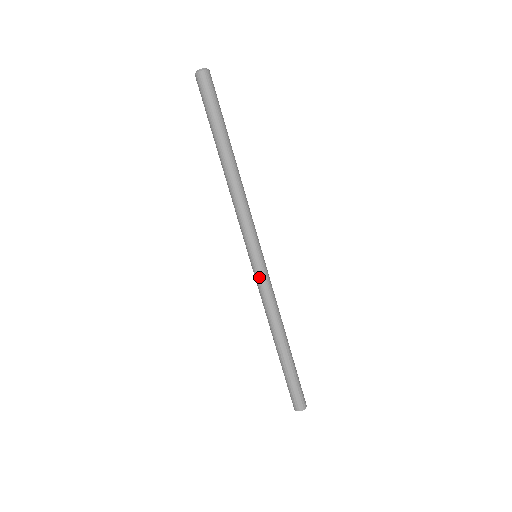
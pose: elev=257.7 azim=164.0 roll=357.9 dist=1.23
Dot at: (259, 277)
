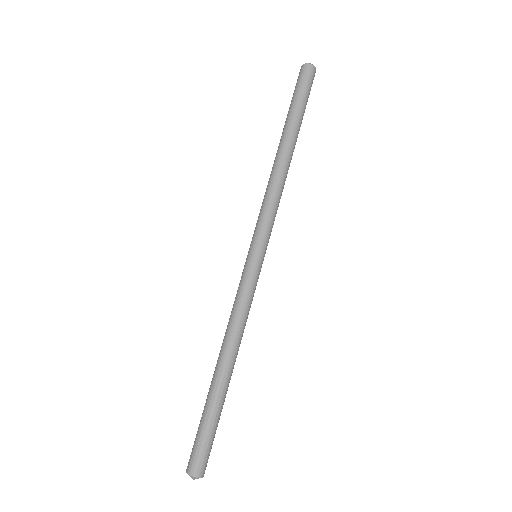
Dot at: (241, 277)
